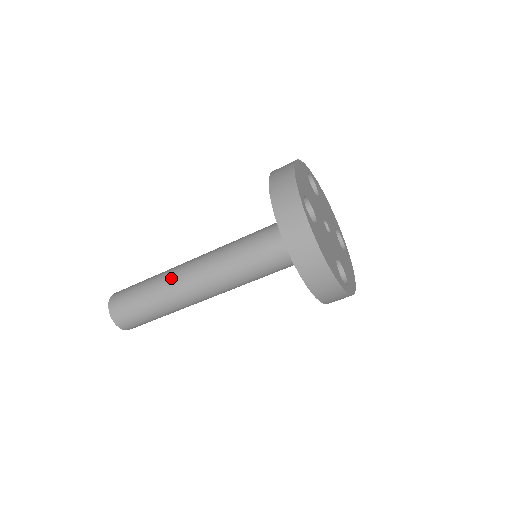
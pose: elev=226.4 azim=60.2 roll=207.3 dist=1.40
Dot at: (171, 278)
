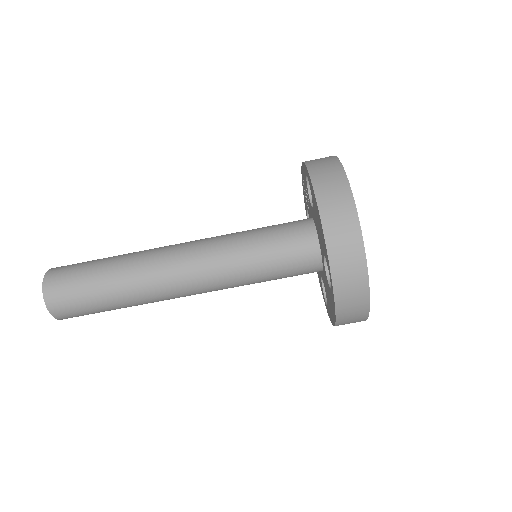
Dot at: (147, 250)
